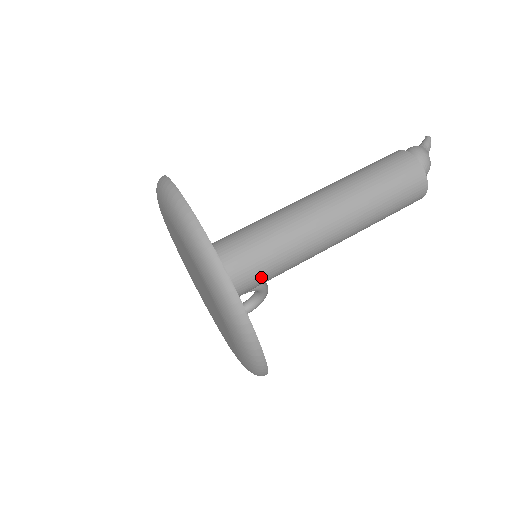
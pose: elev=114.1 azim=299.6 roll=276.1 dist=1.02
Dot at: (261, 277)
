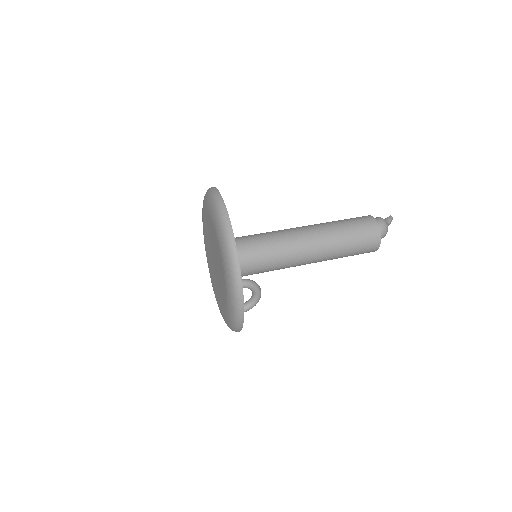
Dot at: (255, 264)
